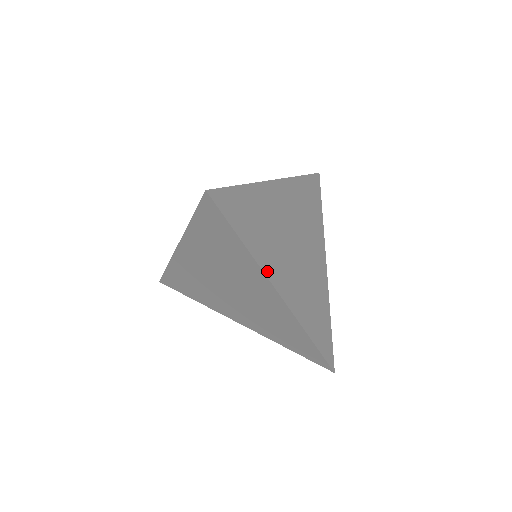
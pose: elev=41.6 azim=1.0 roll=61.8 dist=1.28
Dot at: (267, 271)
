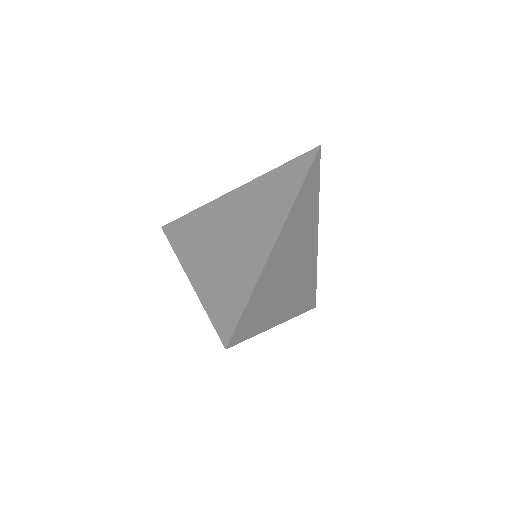
Dot at: (288, 220)
